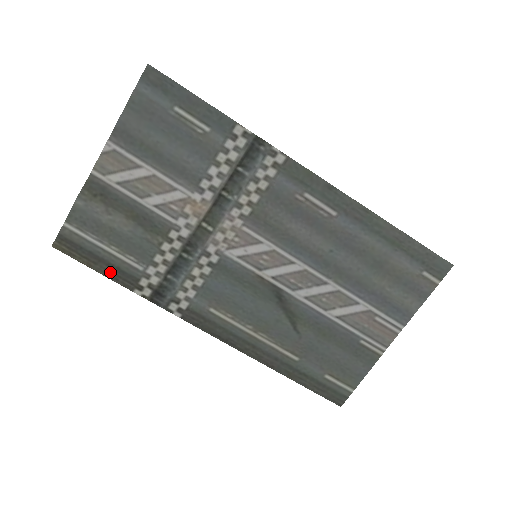
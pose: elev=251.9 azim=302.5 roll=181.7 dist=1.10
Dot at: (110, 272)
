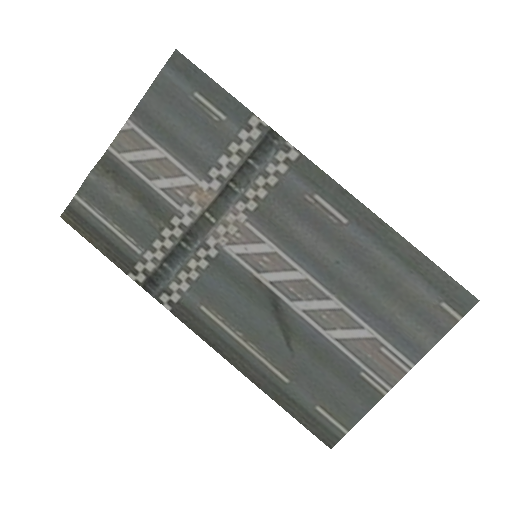
Dot at: (109, 251)
